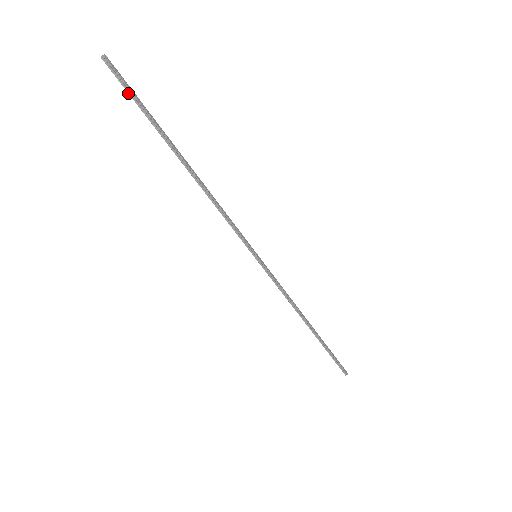
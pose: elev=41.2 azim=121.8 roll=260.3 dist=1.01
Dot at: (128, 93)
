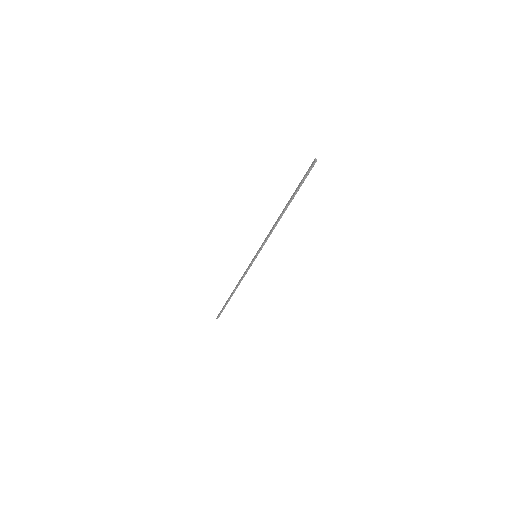
Dot at: (305, 176)
